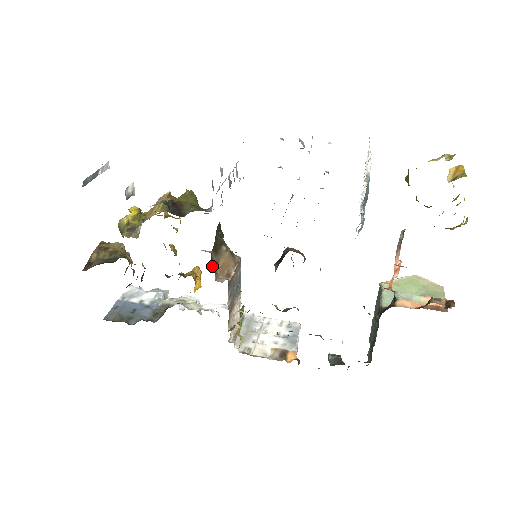
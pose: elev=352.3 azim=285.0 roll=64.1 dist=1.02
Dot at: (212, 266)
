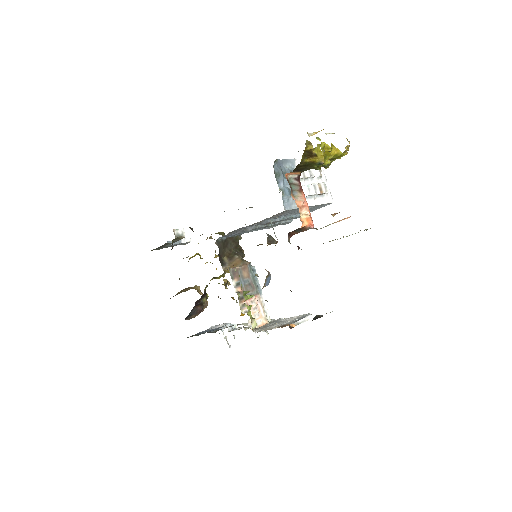
Dot at: (221, 262)
